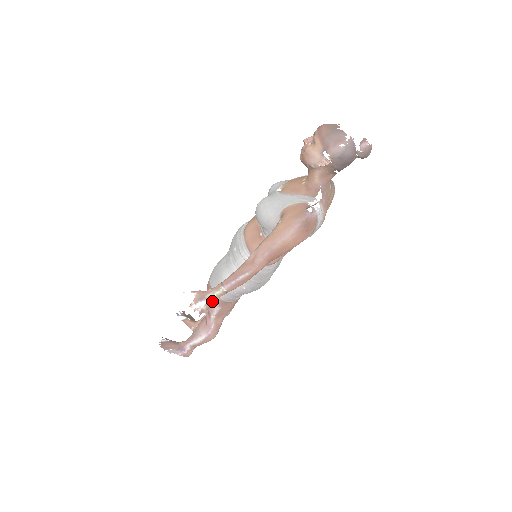
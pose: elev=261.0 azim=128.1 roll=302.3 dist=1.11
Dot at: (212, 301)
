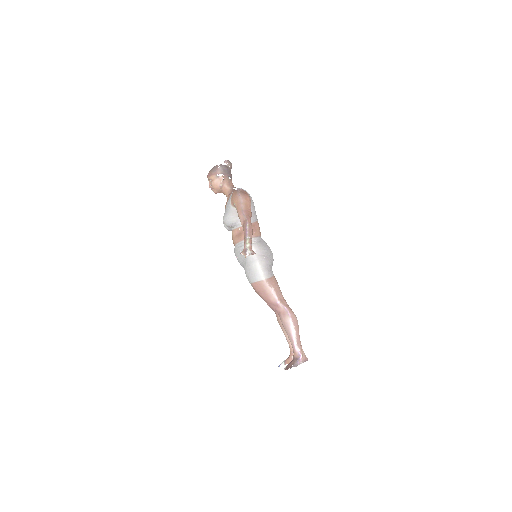
Dot at: (251, 247)
